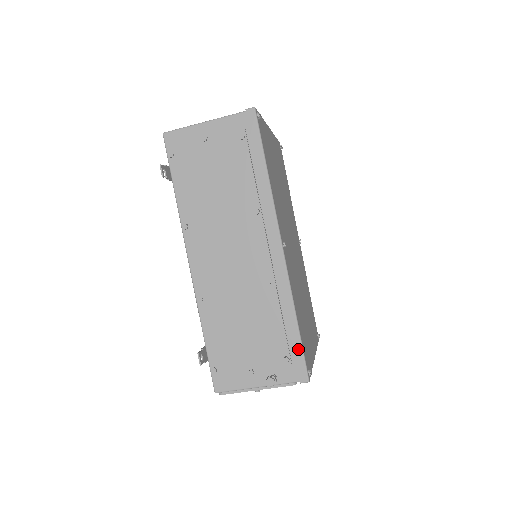
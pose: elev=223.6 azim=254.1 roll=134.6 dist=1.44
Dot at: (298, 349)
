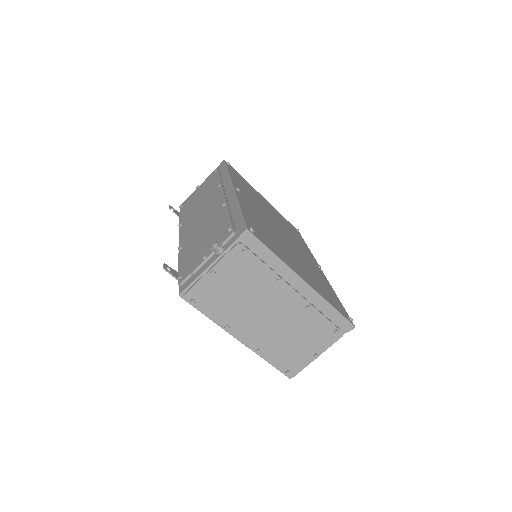
Dot at: (239, 219)
